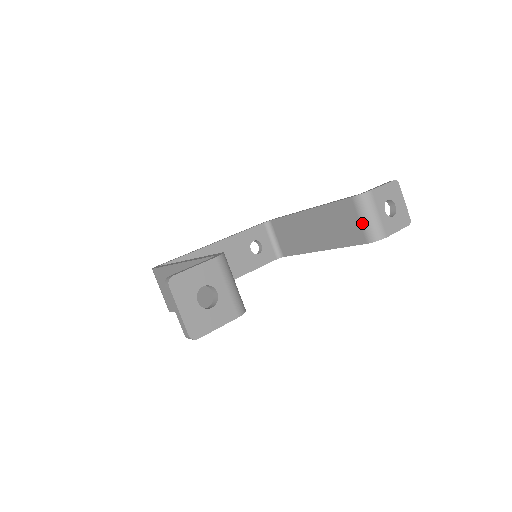
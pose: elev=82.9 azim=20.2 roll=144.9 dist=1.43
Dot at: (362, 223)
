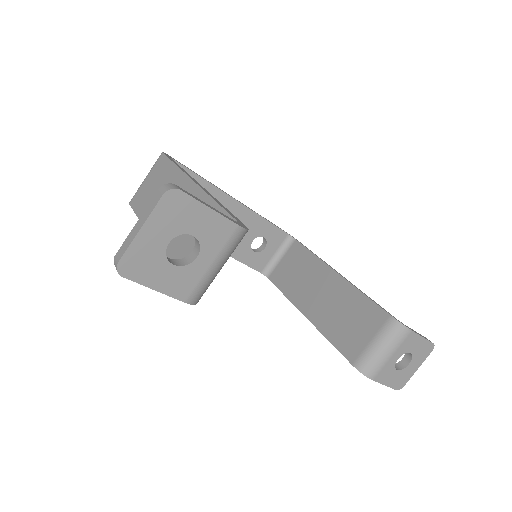
Dot at: (370, 345)
